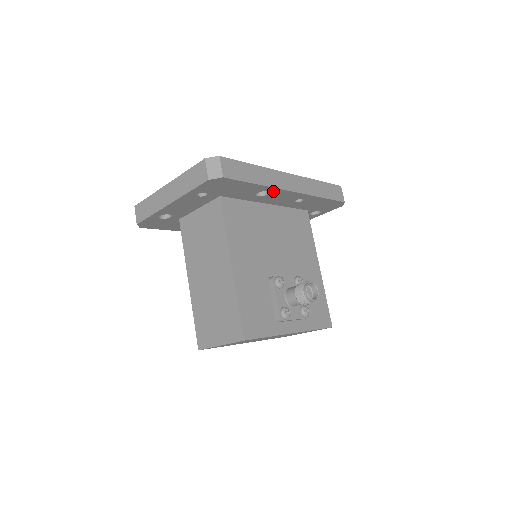
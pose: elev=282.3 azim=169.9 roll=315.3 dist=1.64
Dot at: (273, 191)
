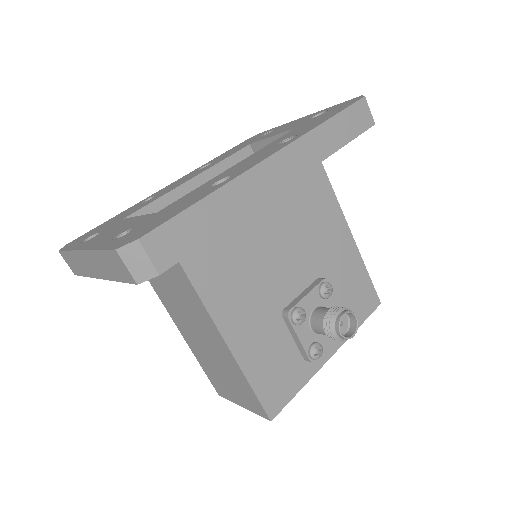
Dot at: occluded
